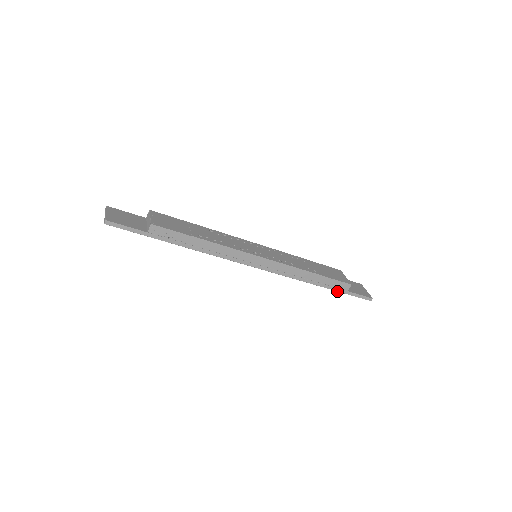
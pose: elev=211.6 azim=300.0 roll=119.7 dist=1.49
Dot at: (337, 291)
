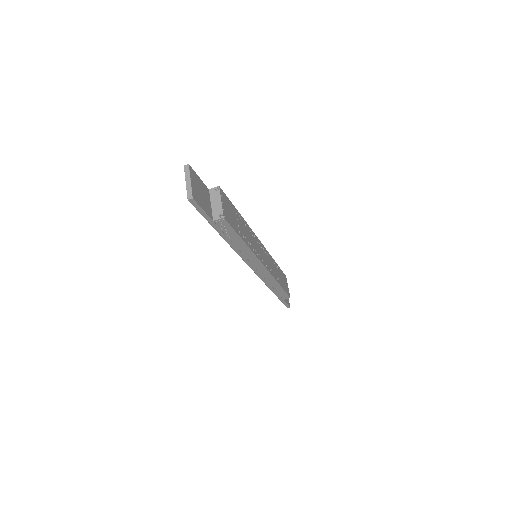
Dot at: (278, 298)
